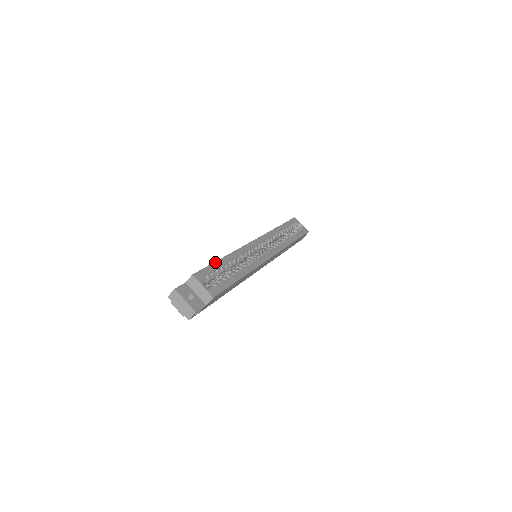
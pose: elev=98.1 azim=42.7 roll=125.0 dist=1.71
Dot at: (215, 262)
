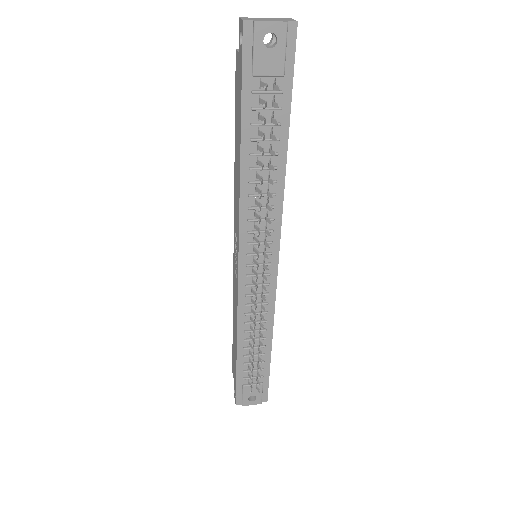
Dot at: (235, 120)
